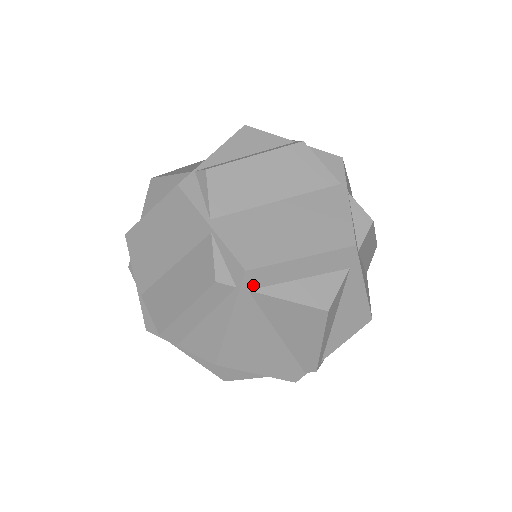
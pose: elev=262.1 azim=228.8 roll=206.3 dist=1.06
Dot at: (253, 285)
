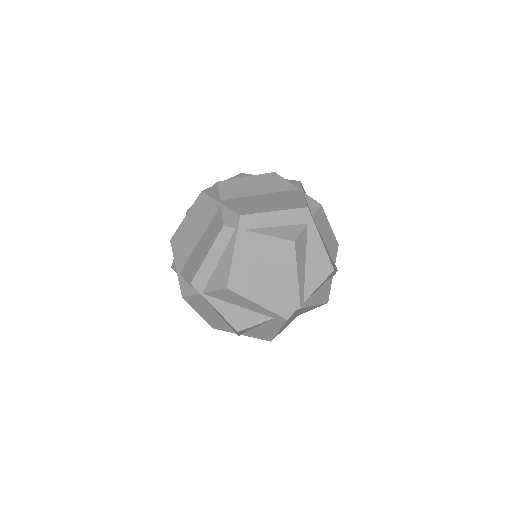
Dot at: (246, 227)
